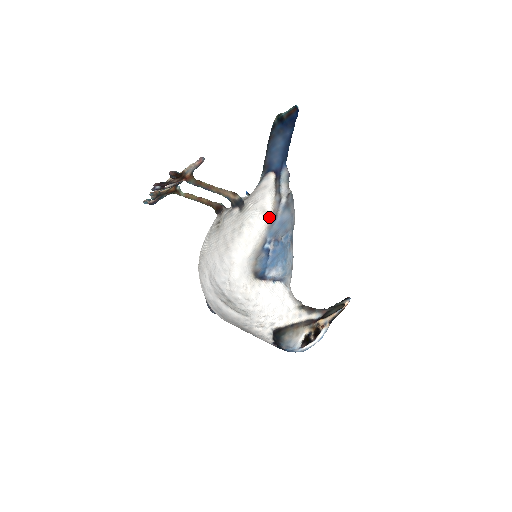
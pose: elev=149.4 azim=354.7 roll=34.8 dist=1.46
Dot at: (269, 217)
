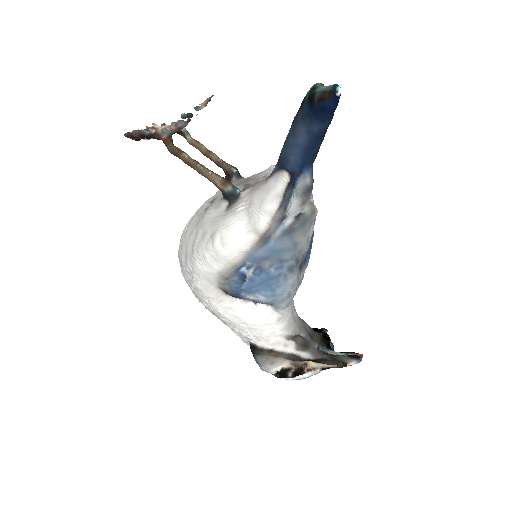
Dot at: (258, 236)
